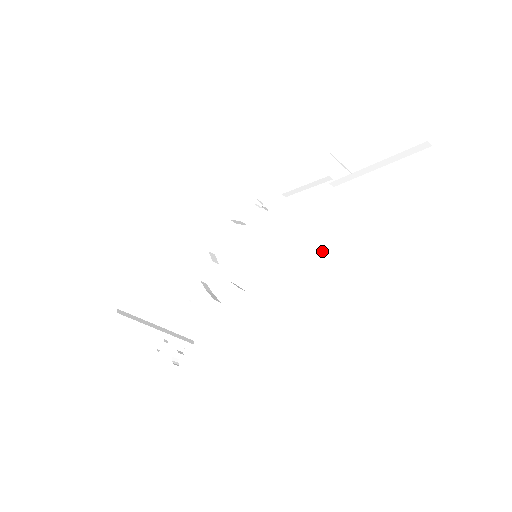
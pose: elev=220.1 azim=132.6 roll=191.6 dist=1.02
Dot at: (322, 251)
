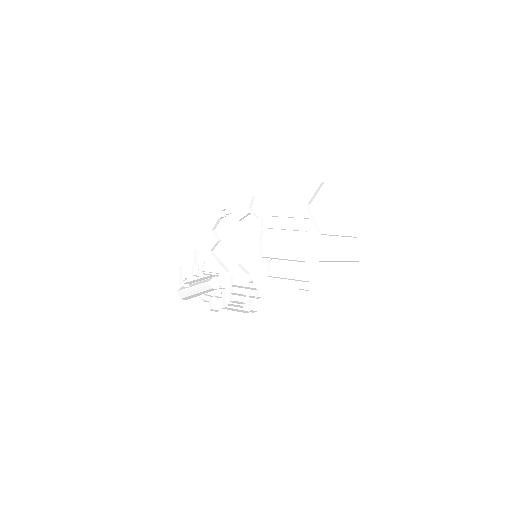
Dot at: (302, 273)
